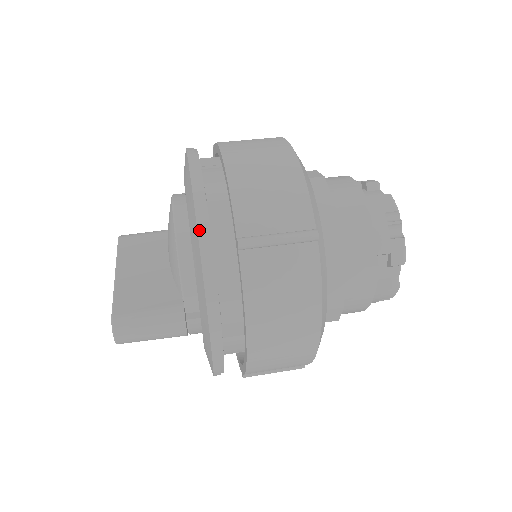
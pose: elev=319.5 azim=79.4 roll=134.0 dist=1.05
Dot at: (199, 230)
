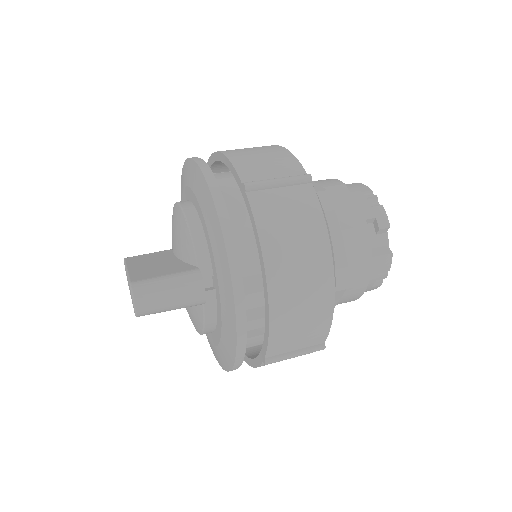
Dot at: (208, 183)
